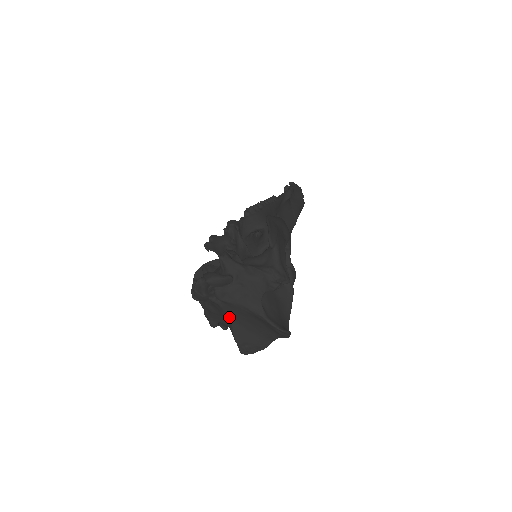
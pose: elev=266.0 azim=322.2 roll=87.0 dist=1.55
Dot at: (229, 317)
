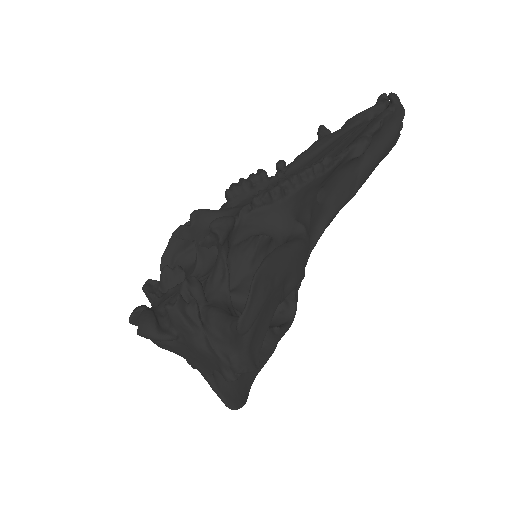
Dot at: occluded
